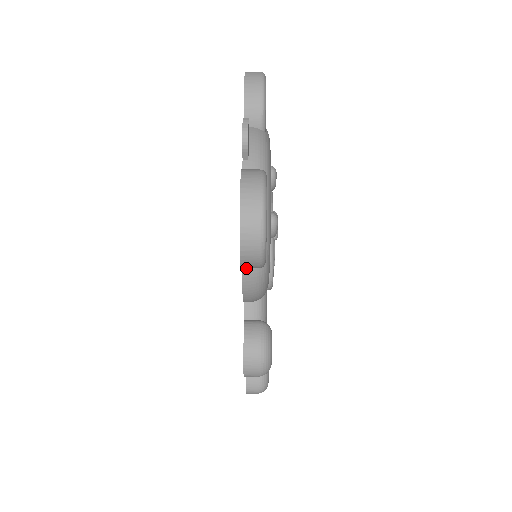
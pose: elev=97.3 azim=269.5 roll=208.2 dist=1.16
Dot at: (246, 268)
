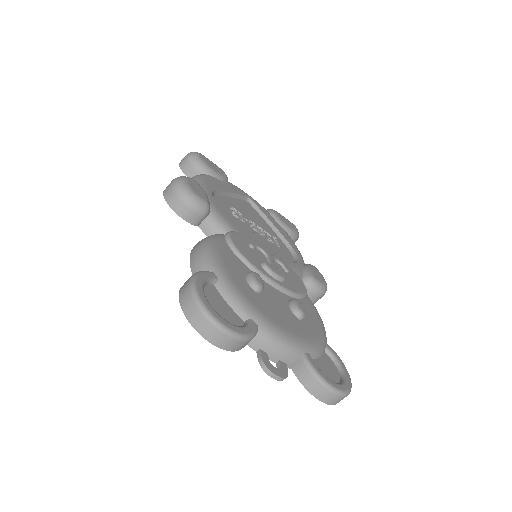
Dot at: occluded
